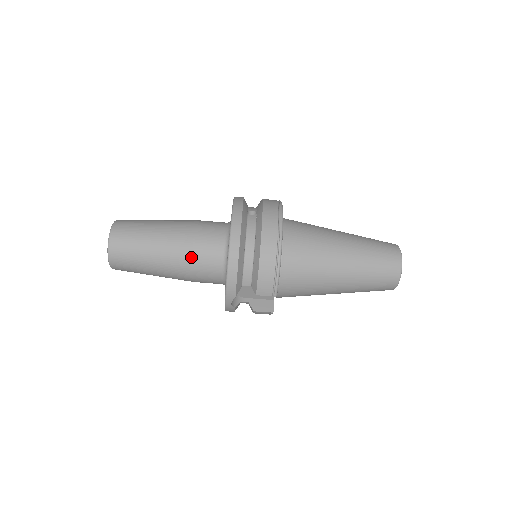
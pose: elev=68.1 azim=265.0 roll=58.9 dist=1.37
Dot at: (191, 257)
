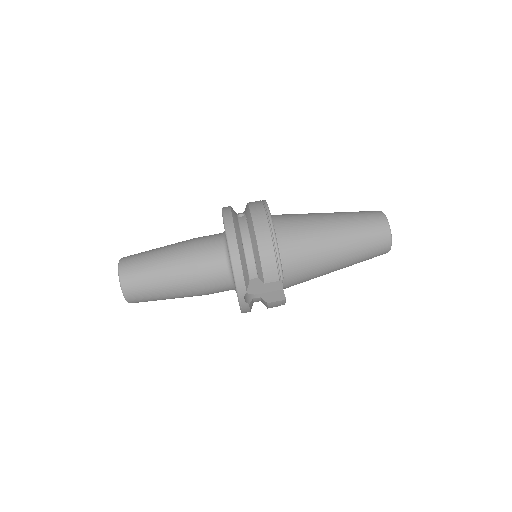
Dot at: (197, 268)
